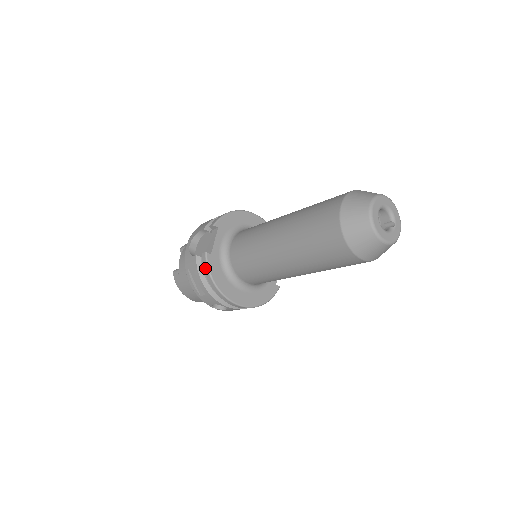
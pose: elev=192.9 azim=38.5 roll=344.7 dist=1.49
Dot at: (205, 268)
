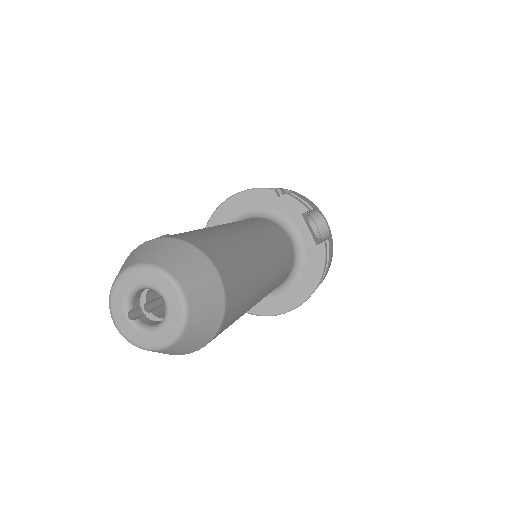
Dot at: occluded
